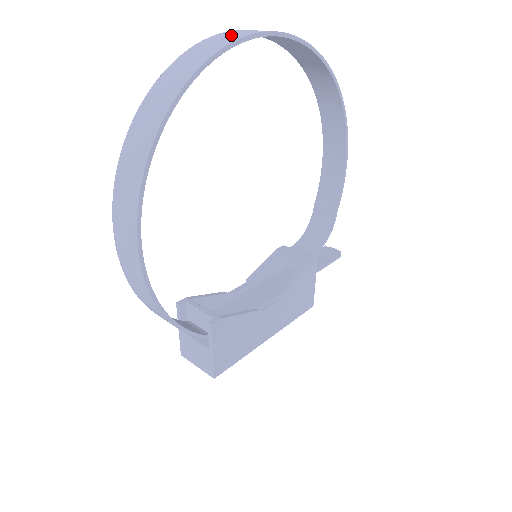
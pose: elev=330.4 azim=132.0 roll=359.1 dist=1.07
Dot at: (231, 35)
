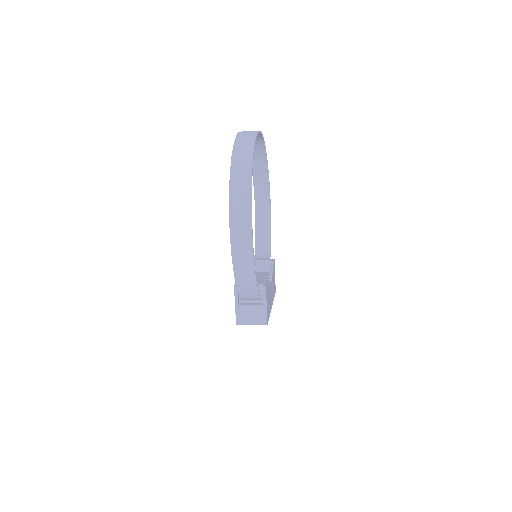
Dot at: (248, 132)
